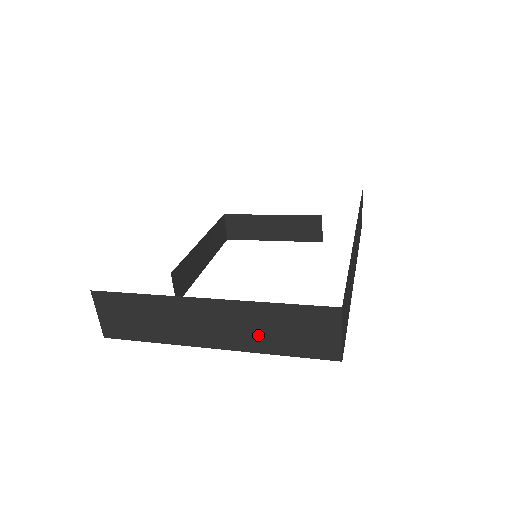
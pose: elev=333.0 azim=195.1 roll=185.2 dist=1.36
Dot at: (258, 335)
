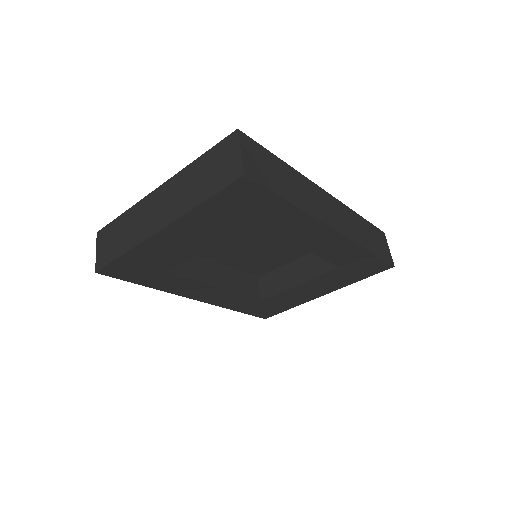
Dot at: (187, 195)
